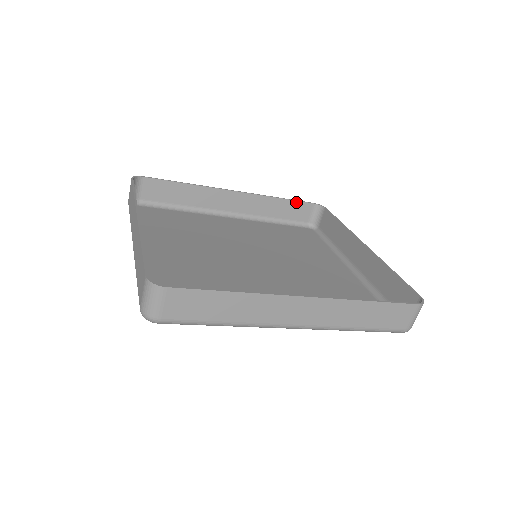
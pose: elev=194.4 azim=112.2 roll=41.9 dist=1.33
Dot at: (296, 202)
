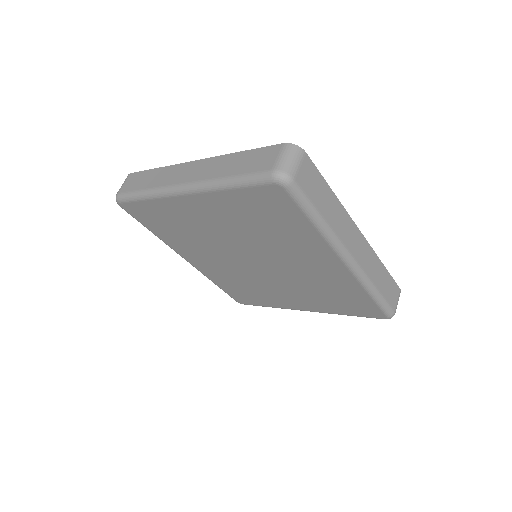
Dot at: occluded
